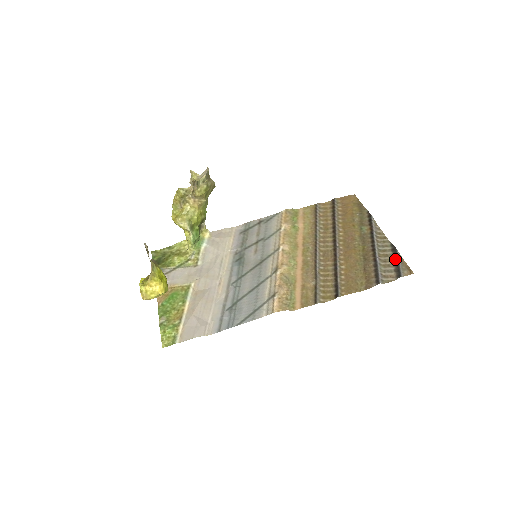
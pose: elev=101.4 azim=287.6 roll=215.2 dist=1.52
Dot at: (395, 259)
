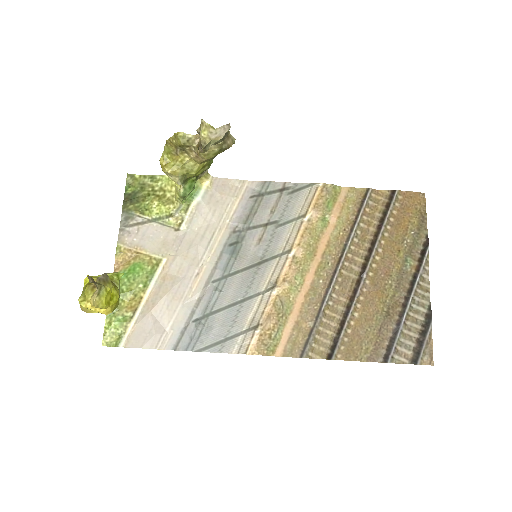
Dot at: (423, 333)
